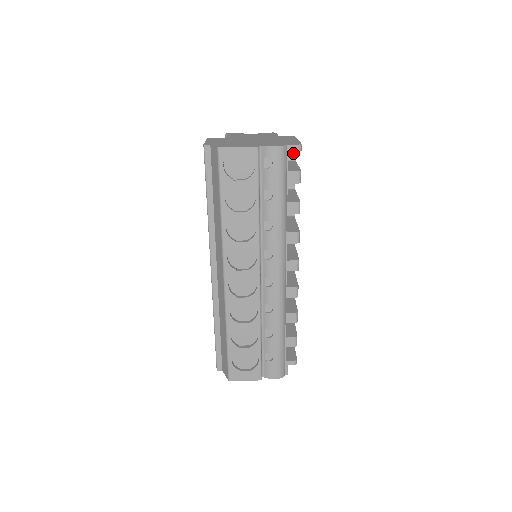
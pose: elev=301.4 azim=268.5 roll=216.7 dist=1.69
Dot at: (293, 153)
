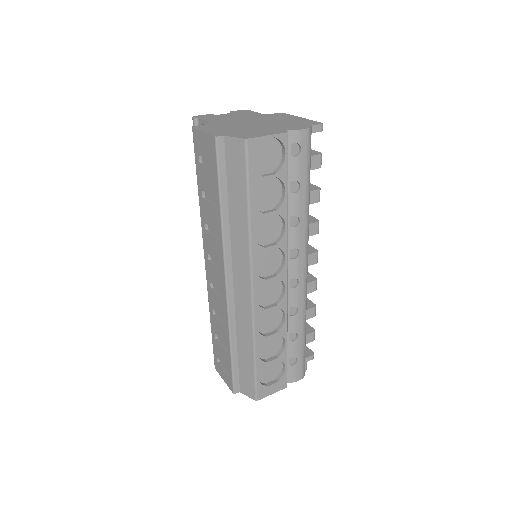
Dot at: occluded
